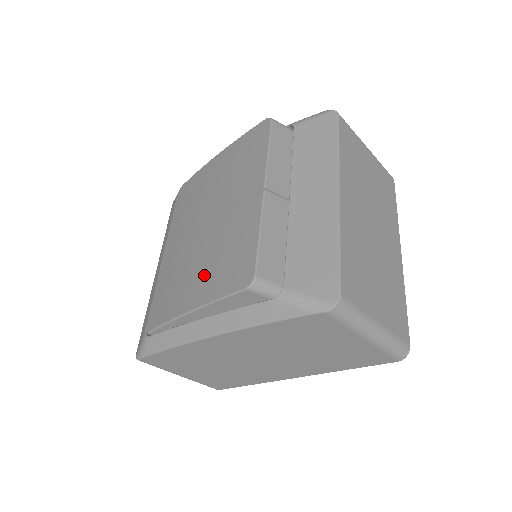
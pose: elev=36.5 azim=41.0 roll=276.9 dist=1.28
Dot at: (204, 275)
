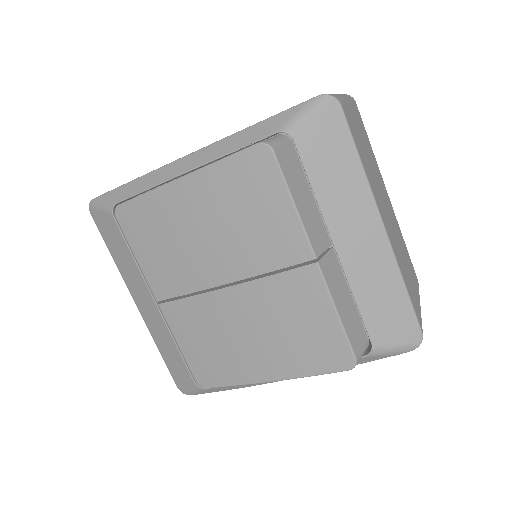
Dot at: (271, 349)
